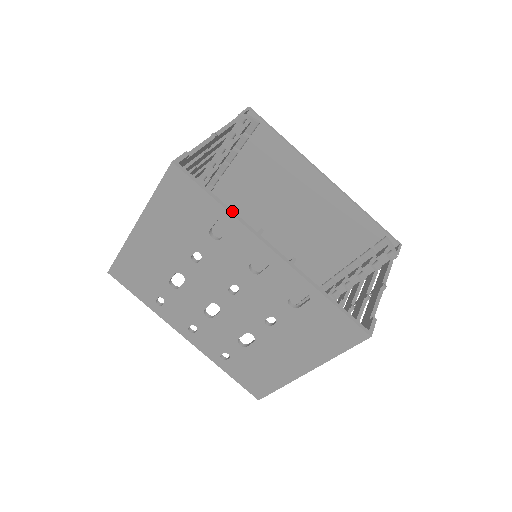
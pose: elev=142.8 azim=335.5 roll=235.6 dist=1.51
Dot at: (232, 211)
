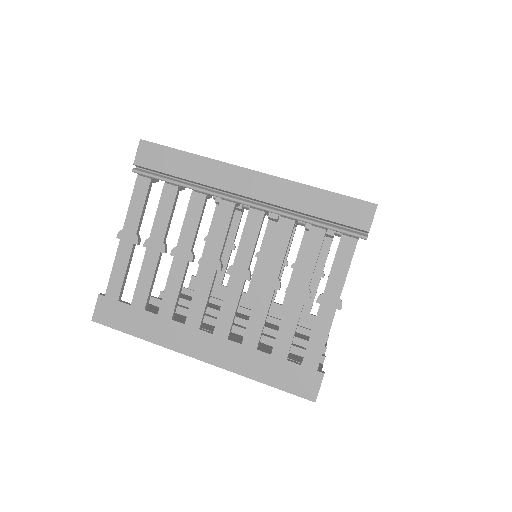
Dot at: occluded
